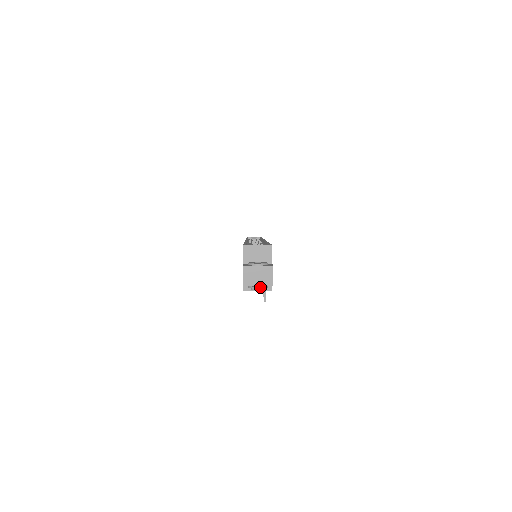
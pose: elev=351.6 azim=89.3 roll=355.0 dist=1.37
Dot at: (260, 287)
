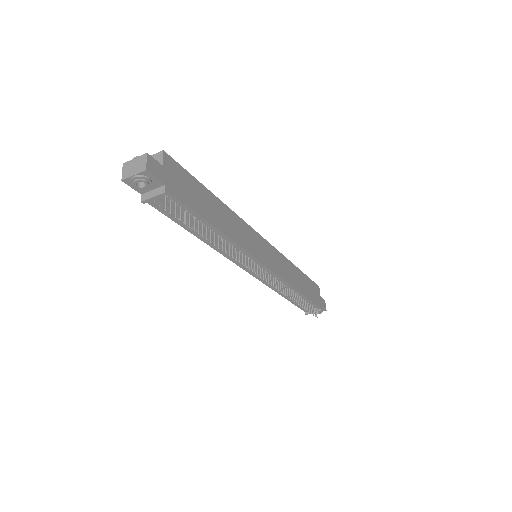
Dot at: (136, 176)
